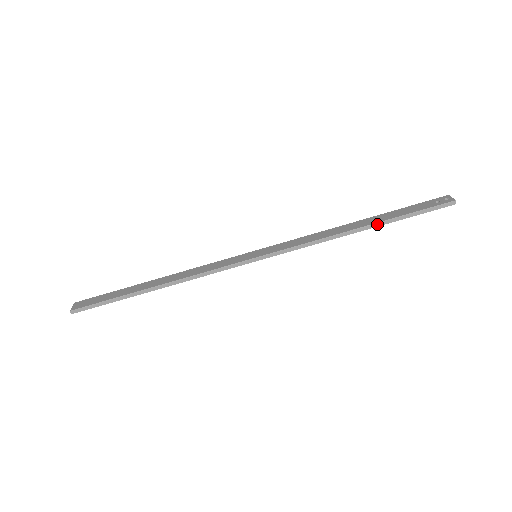
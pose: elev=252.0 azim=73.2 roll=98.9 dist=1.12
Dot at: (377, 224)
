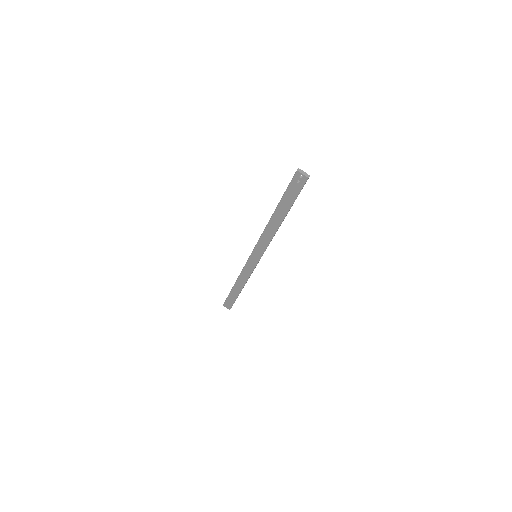
Dot at: occluded
